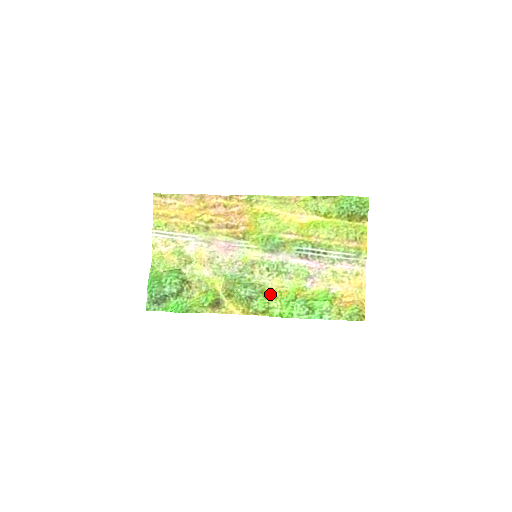
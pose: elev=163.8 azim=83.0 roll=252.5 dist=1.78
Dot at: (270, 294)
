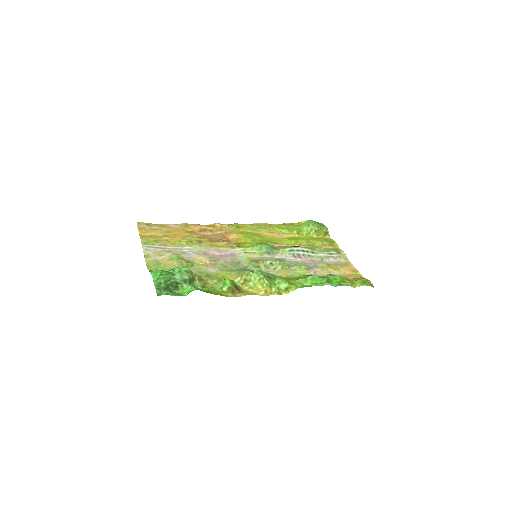
Dot at: (284, 277)
